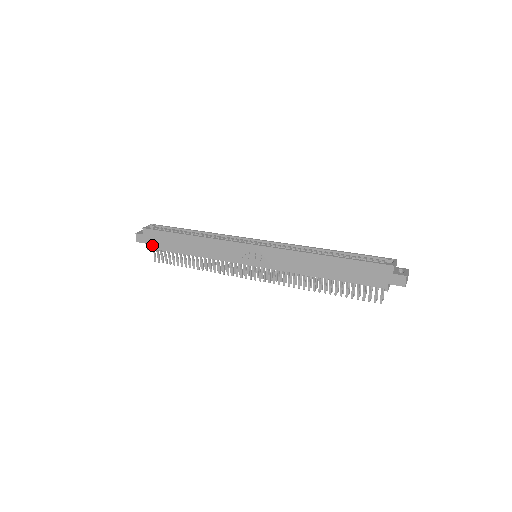
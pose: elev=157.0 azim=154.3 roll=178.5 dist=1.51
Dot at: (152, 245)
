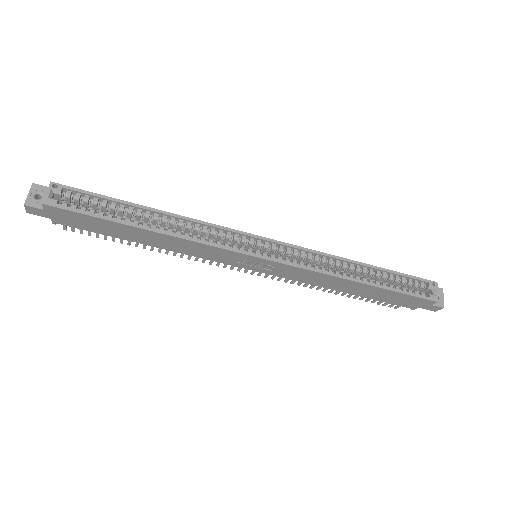
Dot at: (64, 222)
